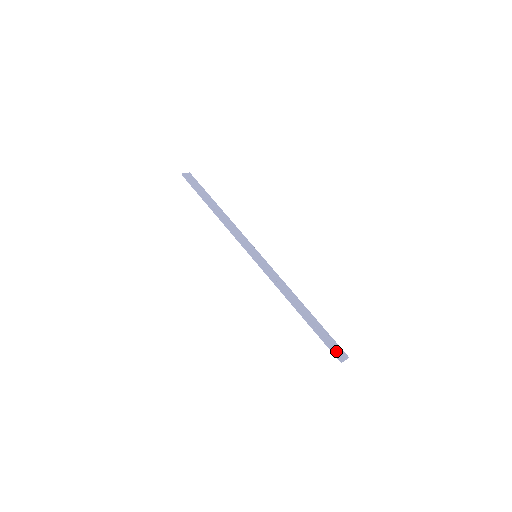
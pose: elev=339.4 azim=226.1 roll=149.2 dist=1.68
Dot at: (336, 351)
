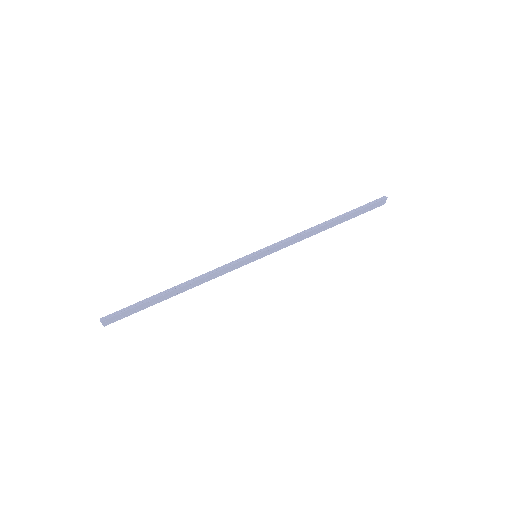
Dot at: (375, 201)
